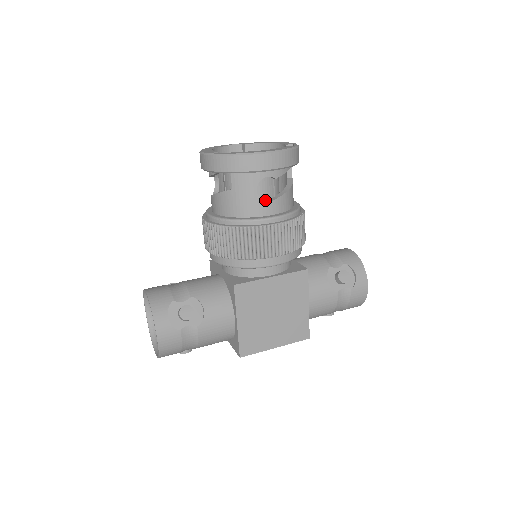
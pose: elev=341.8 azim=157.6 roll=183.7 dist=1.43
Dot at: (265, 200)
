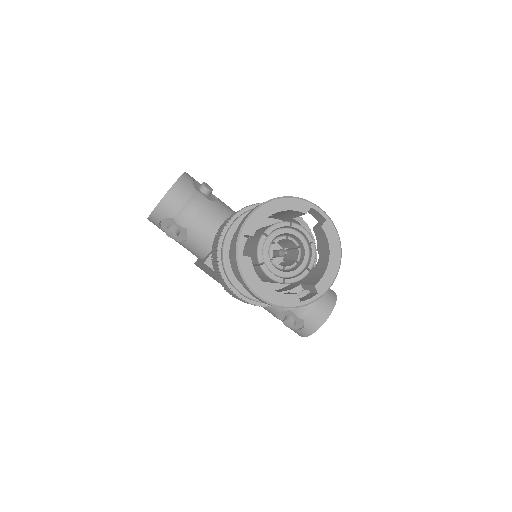
Dot at: (260, 278)
